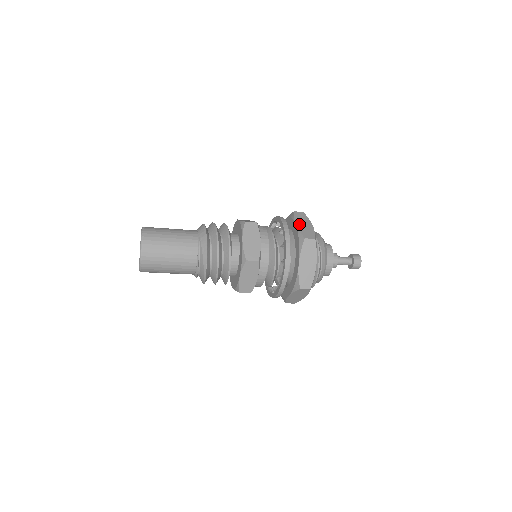
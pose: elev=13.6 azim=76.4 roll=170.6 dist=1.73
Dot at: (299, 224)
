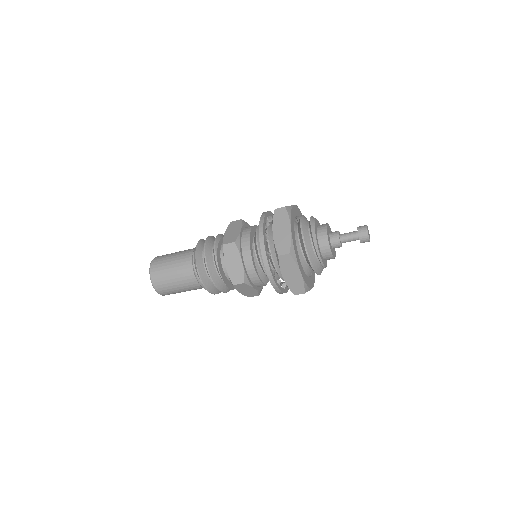
Dot at: occluded
